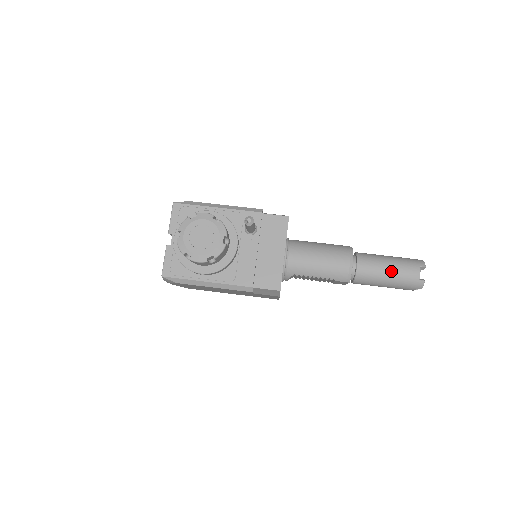
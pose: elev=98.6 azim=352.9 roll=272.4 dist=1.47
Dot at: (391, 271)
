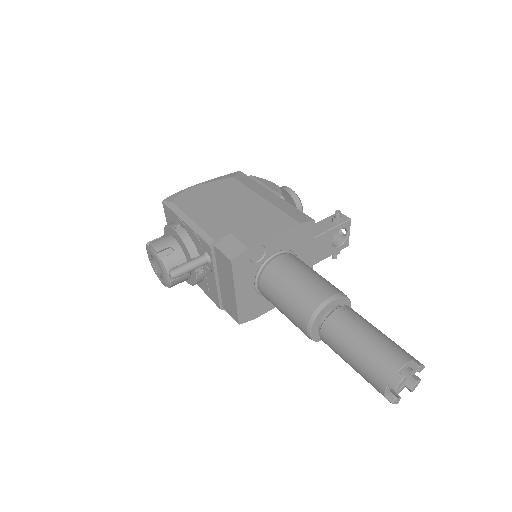
Dot at: (352, 365)
